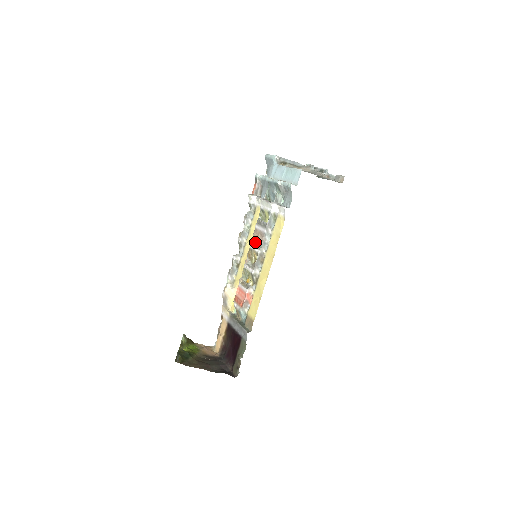
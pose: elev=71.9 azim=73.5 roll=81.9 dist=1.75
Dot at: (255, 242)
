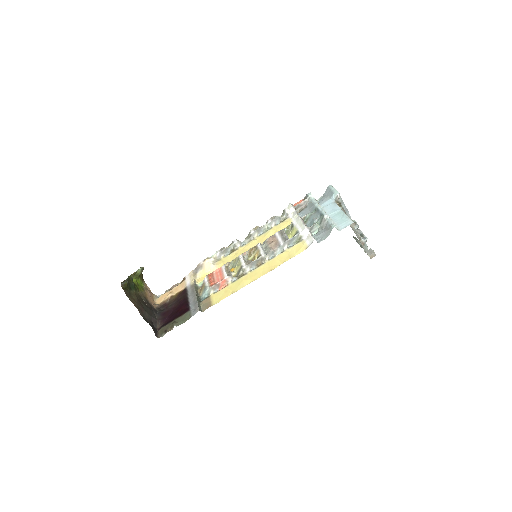
Dot at: (265, 245)
